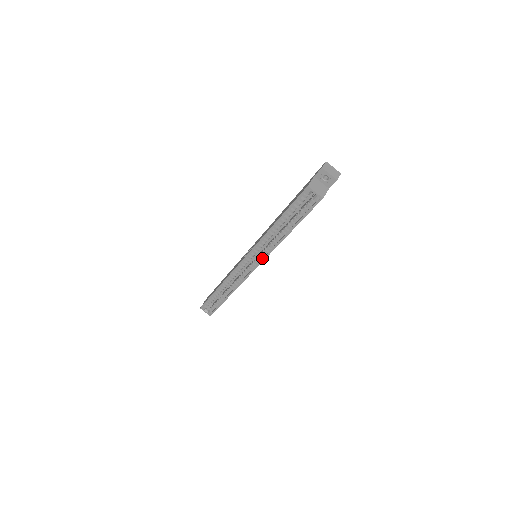
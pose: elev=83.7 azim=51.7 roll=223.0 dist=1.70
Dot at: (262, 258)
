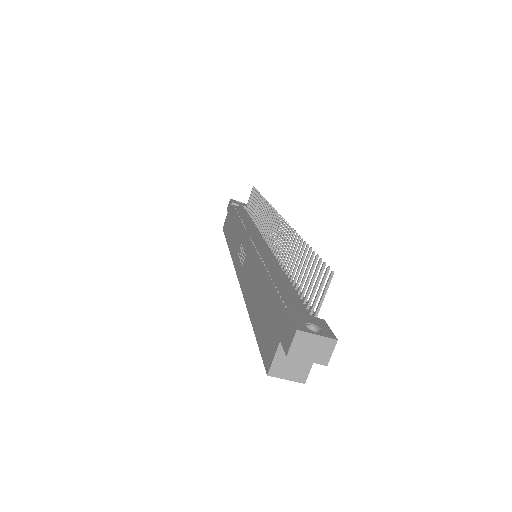
Dot at: occluded
